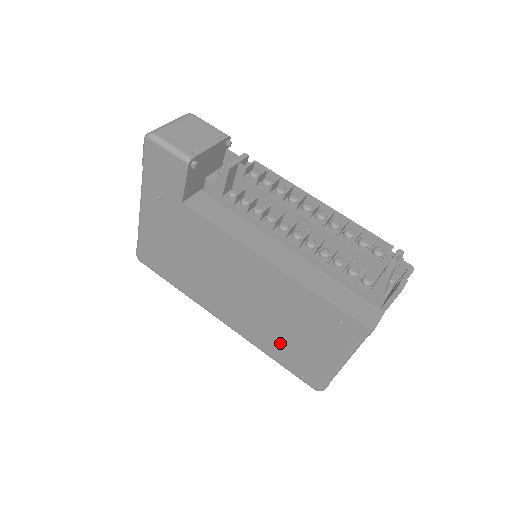
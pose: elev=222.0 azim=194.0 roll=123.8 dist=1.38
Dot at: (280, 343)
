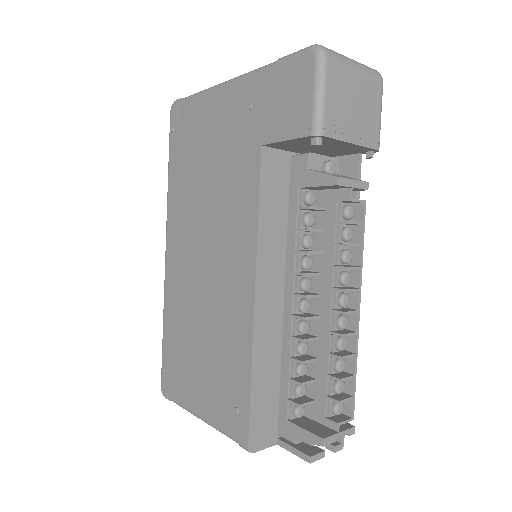
Dot at: (181, 335)
